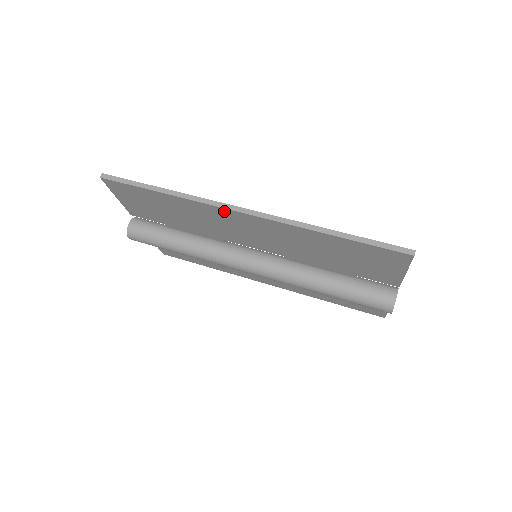
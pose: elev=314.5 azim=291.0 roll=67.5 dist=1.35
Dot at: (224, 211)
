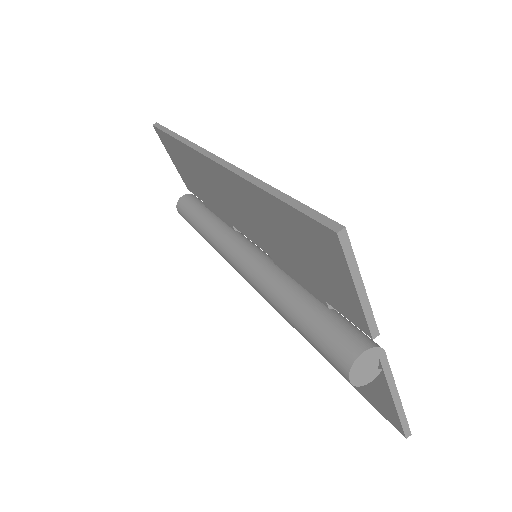
Dot at: (204, 160)
